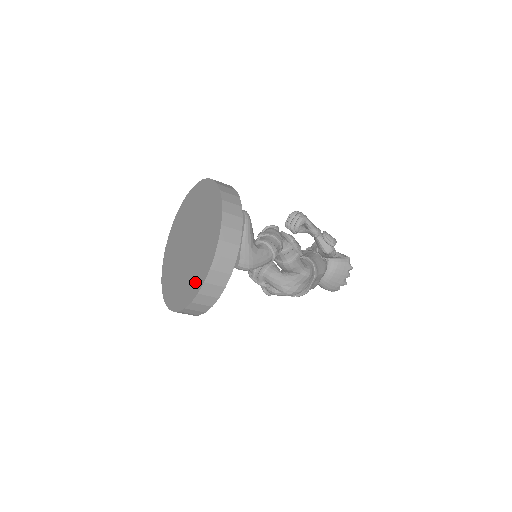
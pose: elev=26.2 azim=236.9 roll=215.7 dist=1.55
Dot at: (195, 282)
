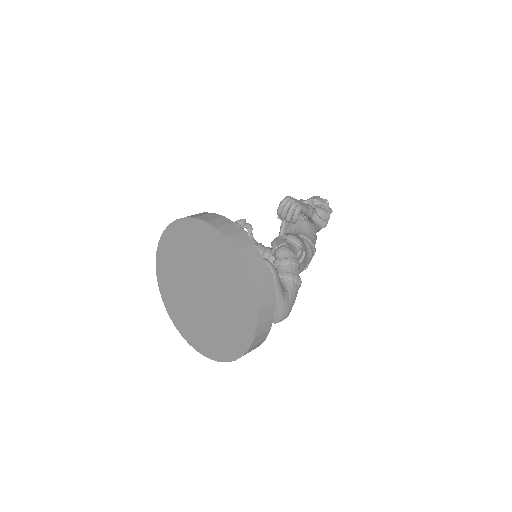
Dot at: (233, 342)
